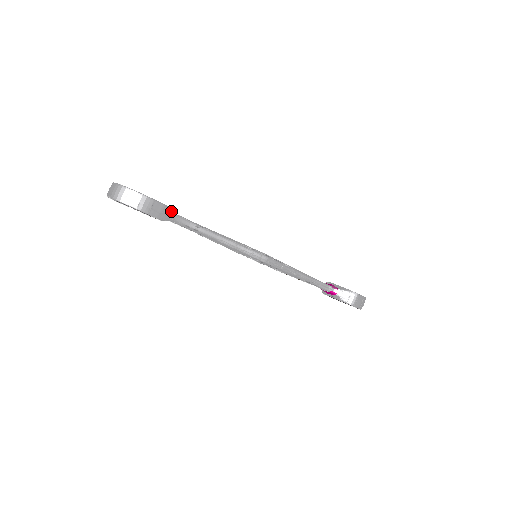
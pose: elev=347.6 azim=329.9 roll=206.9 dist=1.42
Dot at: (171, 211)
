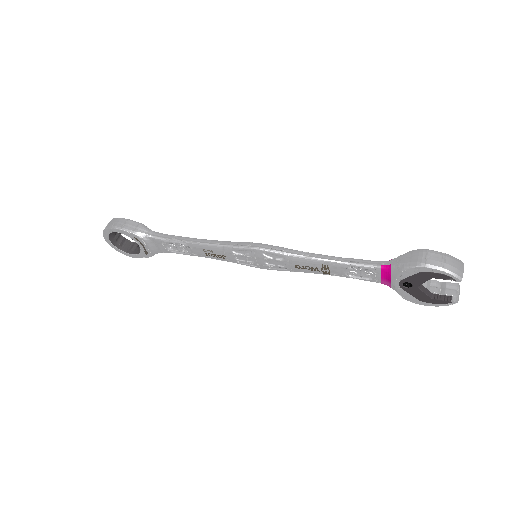
Dot at: (148, 228)
